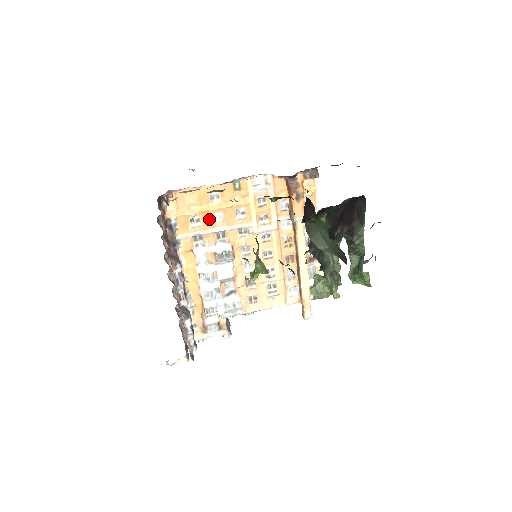
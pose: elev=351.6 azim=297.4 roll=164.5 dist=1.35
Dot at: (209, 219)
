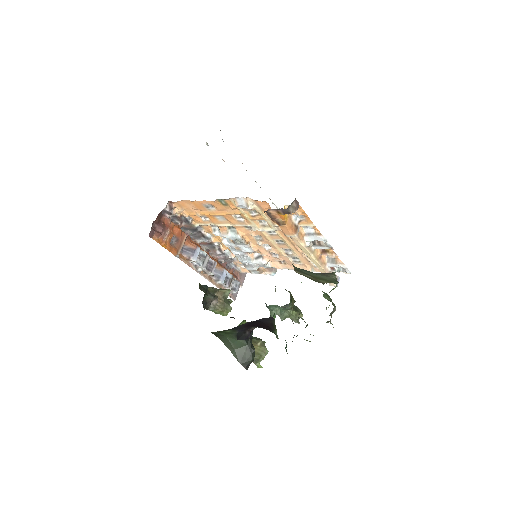
Dot at: (214, 218)
